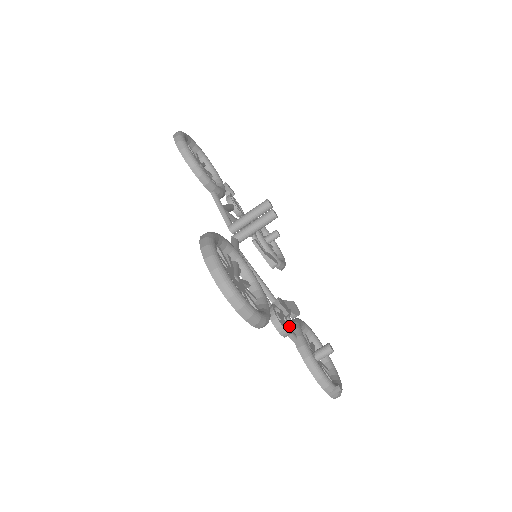
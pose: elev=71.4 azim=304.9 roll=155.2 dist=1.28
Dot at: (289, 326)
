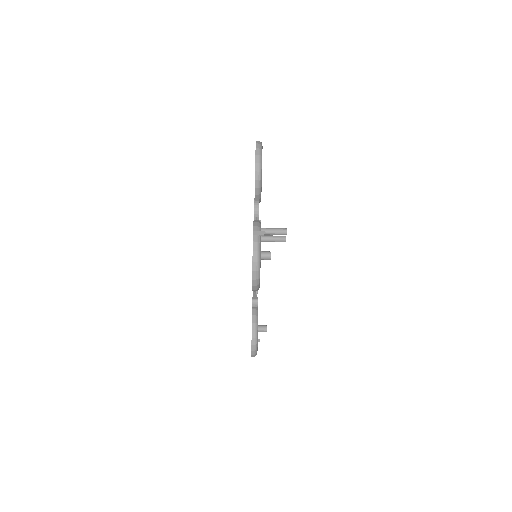
Dot at: occluded
